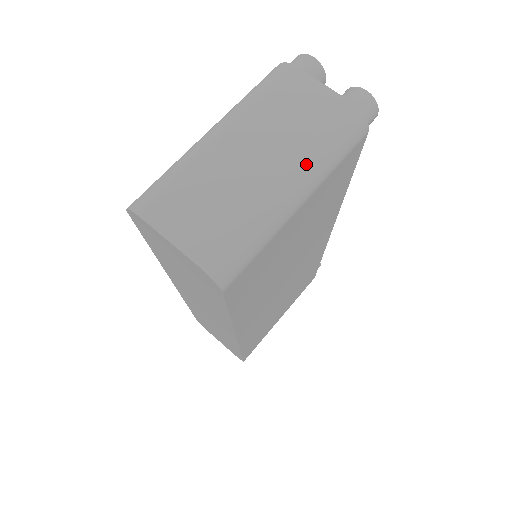
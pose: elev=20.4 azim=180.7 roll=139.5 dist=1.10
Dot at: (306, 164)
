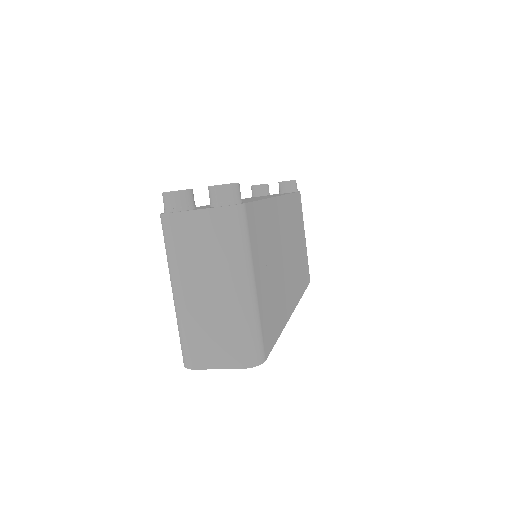
Dot at: (235, 269)
